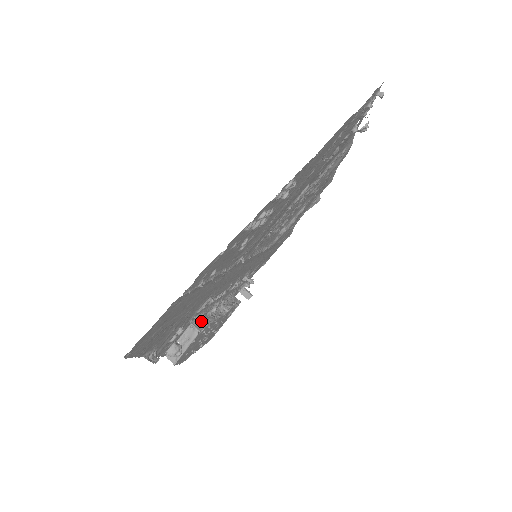
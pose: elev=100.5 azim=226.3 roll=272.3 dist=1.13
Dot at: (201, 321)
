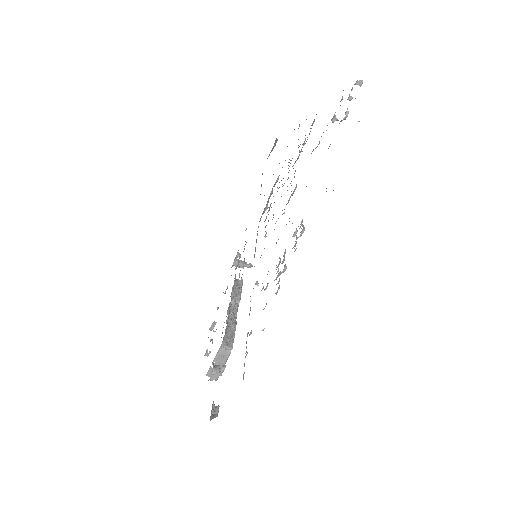
Dot at: (227, 335)
